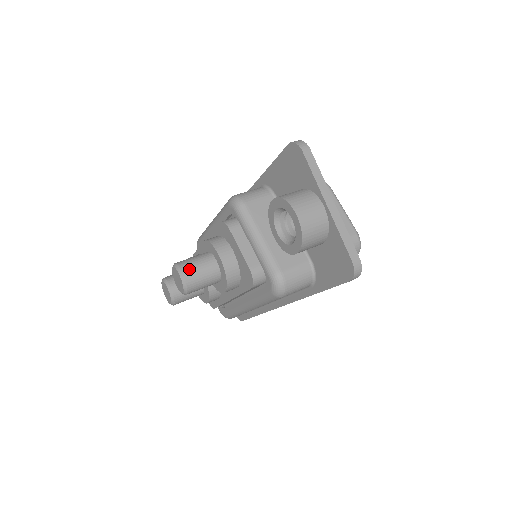
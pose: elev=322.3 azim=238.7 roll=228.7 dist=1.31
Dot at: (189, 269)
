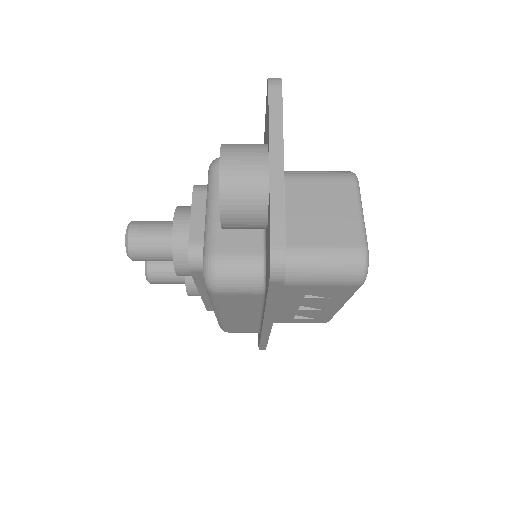
Dot at: (138, 229)
